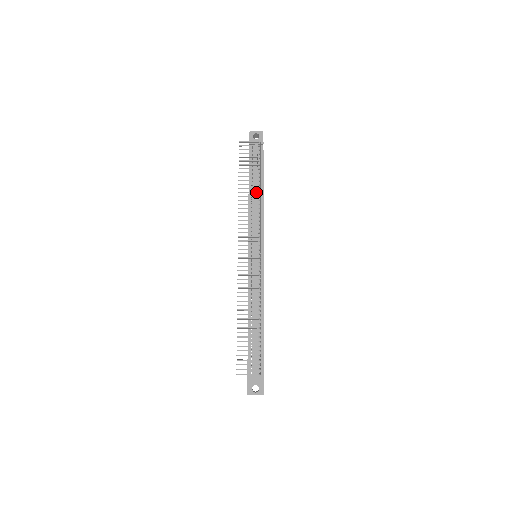
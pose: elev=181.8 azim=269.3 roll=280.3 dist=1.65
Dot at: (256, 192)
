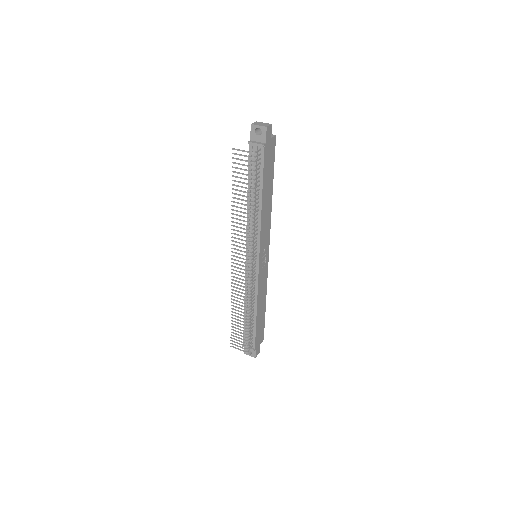
Dot at: (248, 210)
